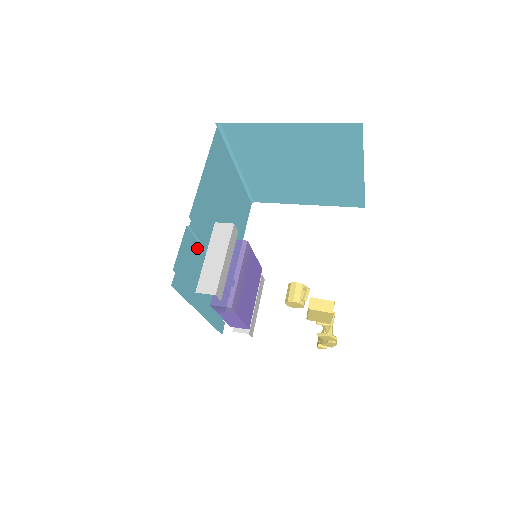
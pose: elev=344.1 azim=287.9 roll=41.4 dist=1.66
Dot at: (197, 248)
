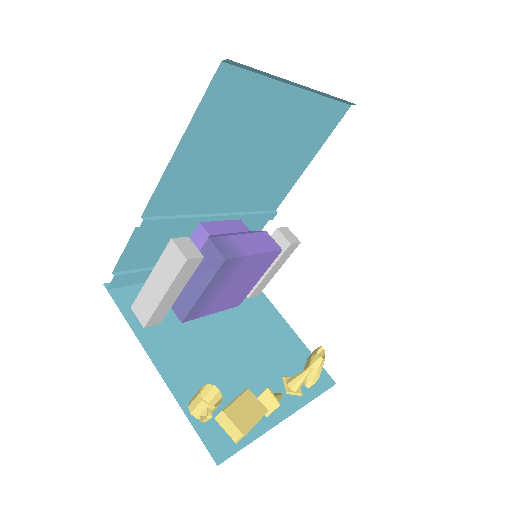
Dot at: (171, 229)
